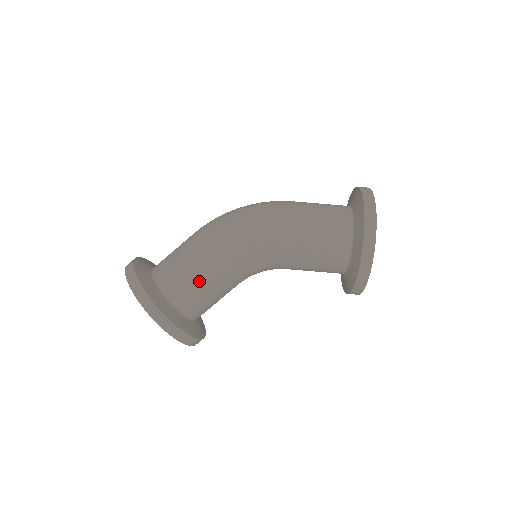
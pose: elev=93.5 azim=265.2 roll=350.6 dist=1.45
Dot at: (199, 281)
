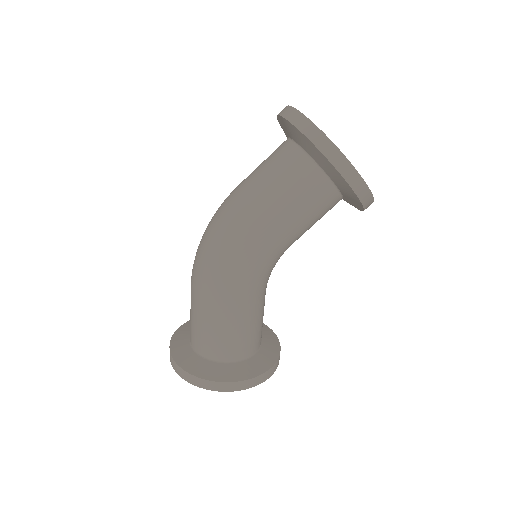
Dot at: (241, 330)
